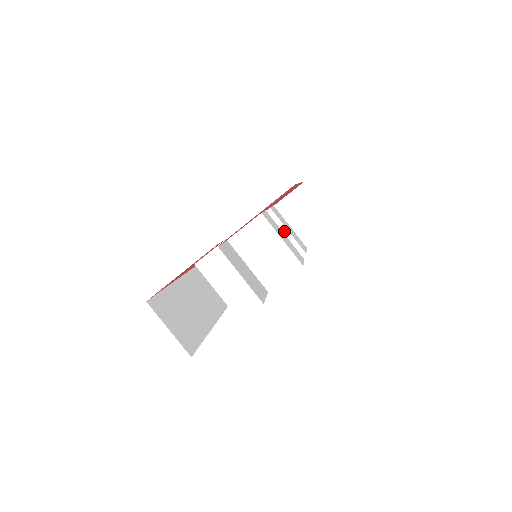
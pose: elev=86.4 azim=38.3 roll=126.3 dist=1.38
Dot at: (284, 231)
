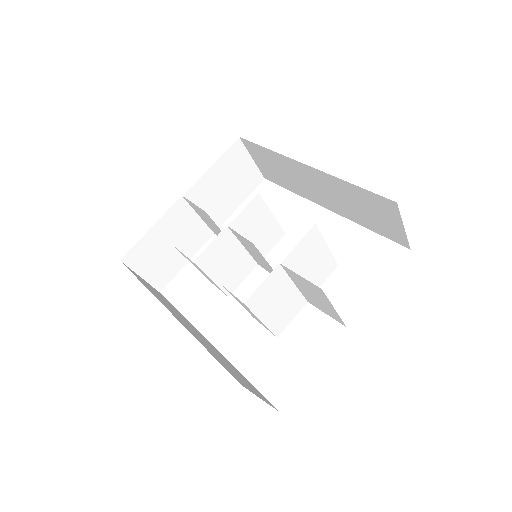
Dot at: (269, 216)
